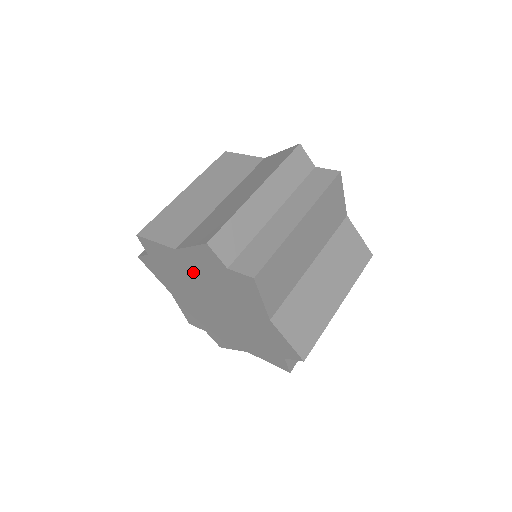
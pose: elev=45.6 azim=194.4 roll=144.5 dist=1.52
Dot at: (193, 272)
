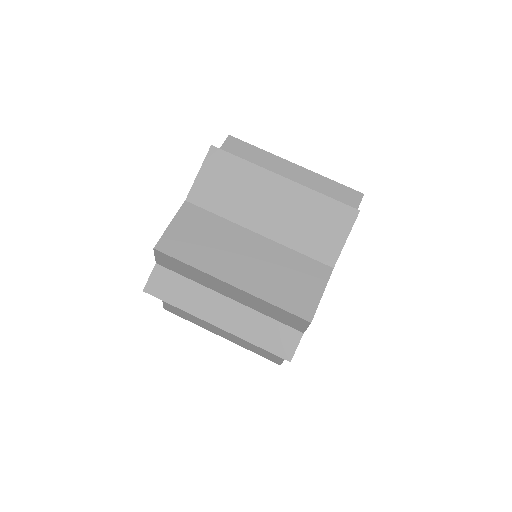
Dot at: occluded
